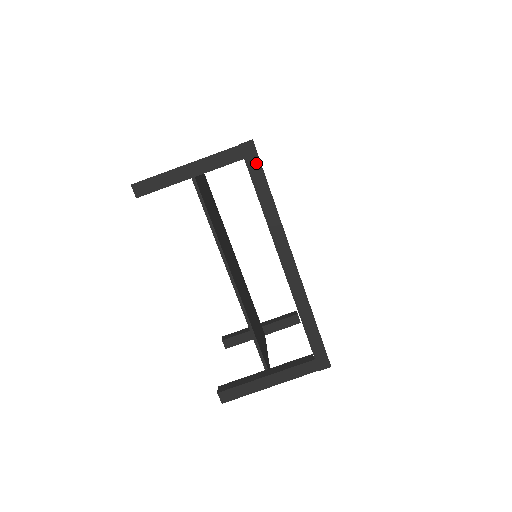
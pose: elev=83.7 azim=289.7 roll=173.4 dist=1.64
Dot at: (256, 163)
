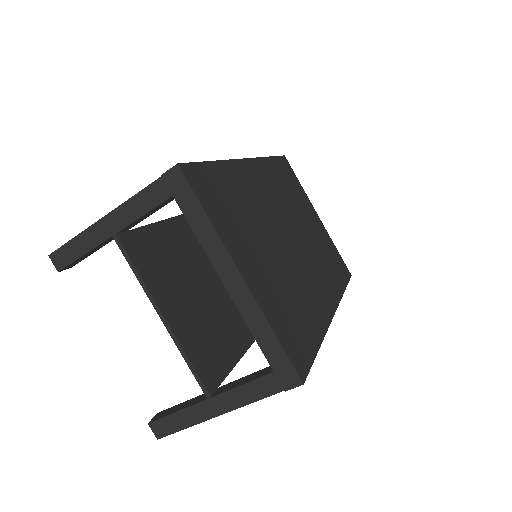
Dot at: occluded
